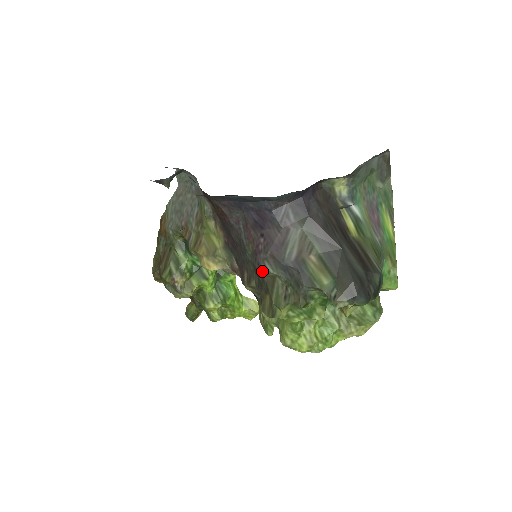
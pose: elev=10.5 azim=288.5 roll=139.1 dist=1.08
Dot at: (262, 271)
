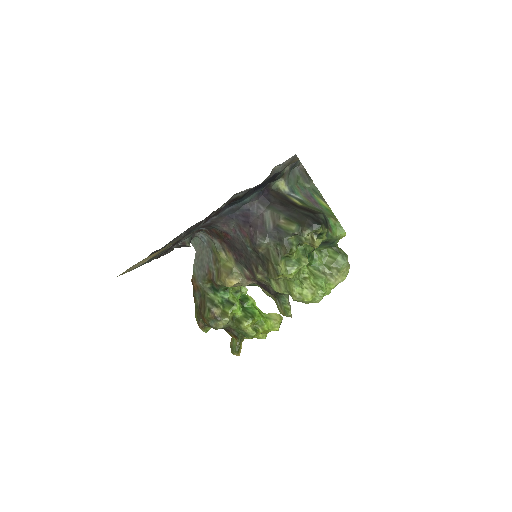
Dot at: (259, 247)
